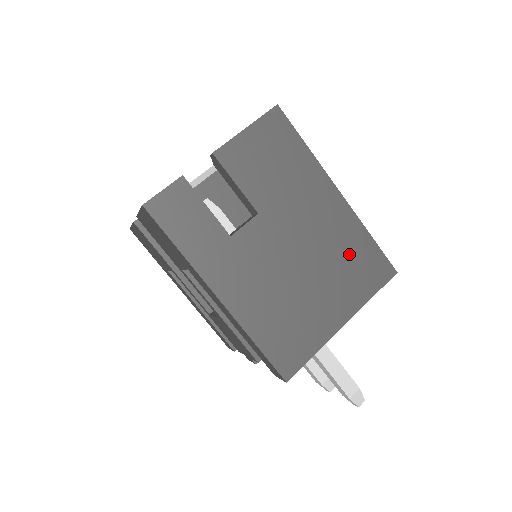
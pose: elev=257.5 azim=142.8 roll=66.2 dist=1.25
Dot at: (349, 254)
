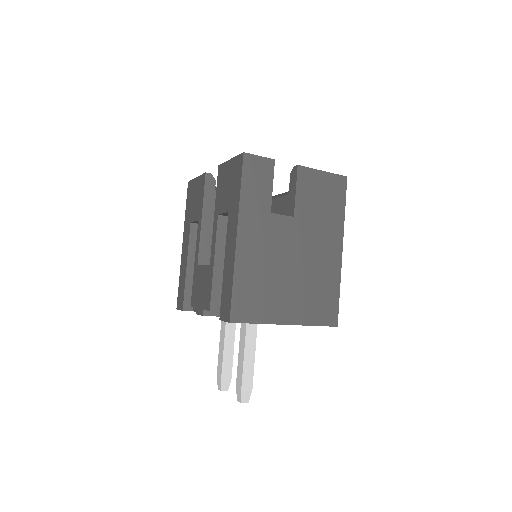
Dot at: (321, 288)
